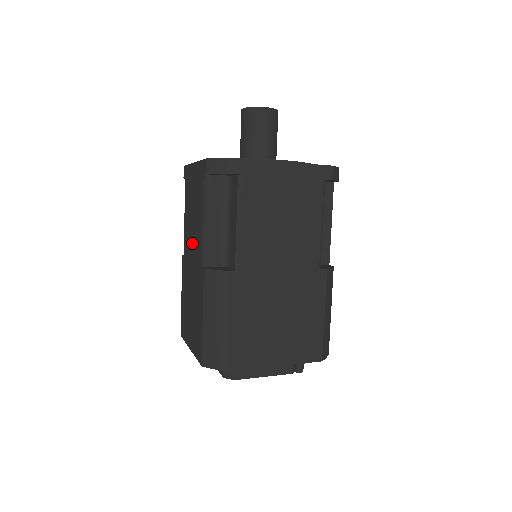
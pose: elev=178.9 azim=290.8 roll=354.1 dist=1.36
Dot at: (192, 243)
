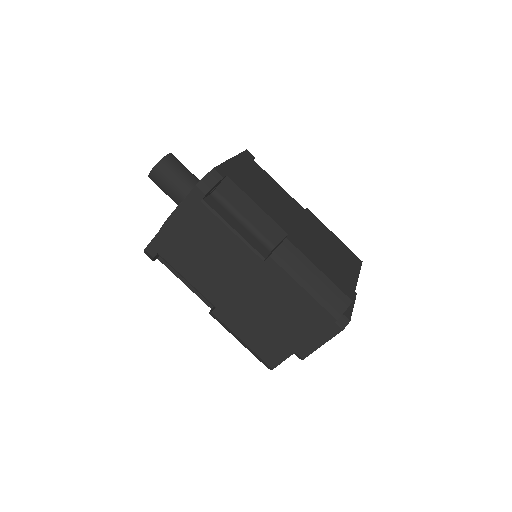
Dot at: (226, 273)
